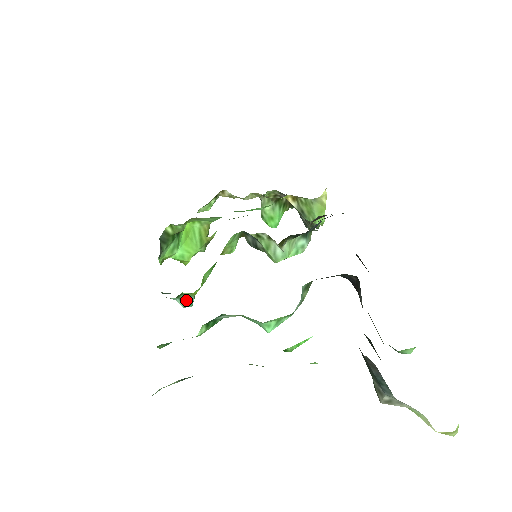
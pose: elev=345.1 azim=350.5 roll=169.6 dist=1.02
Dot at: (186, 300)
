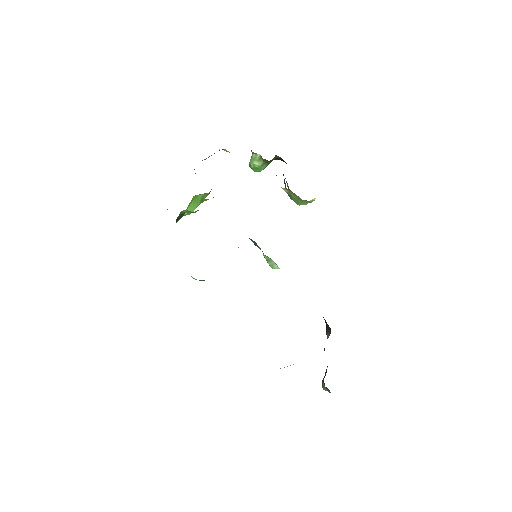
Dot at: (200, 280)
